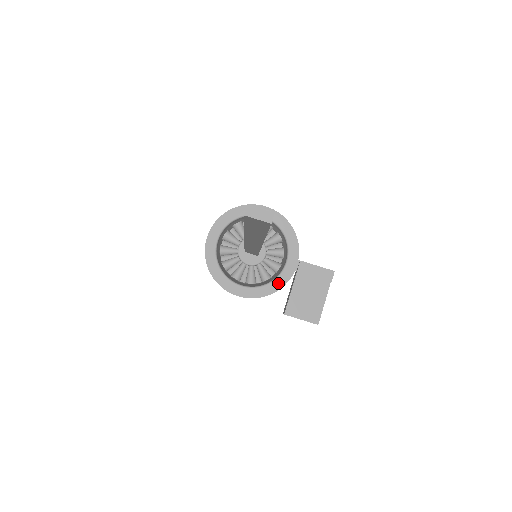
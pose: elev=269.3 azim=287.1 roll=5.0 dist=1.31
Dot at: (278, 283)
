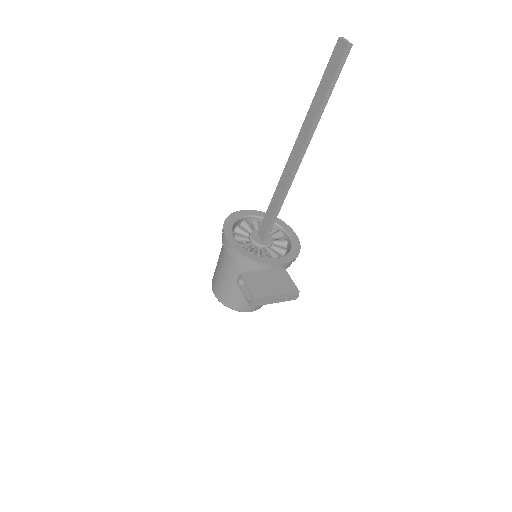
Dot at: (258, 258)
